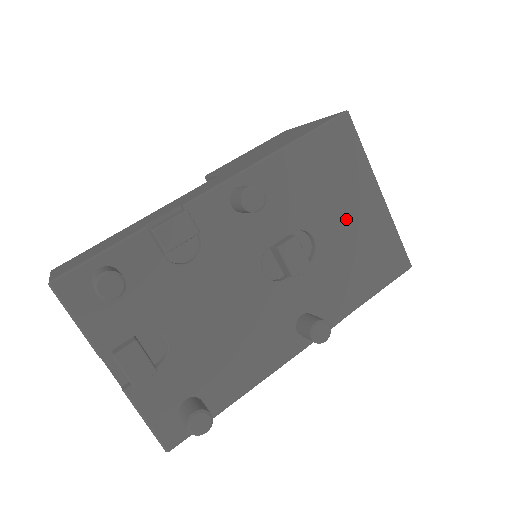
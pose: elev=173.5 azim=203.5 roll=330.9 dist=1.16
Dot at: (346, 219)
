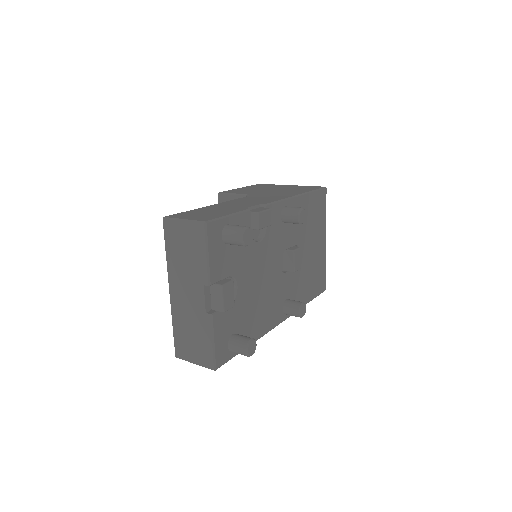
Dot at: (313, 248)
